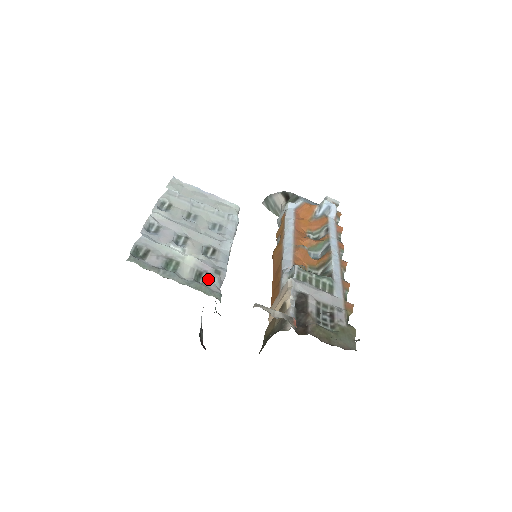
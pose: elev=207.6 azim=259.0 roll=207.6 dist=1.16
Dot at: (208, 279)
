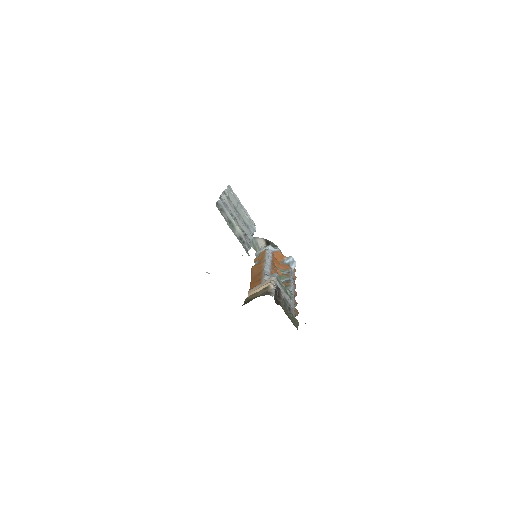
Dot at: (244, 244)
